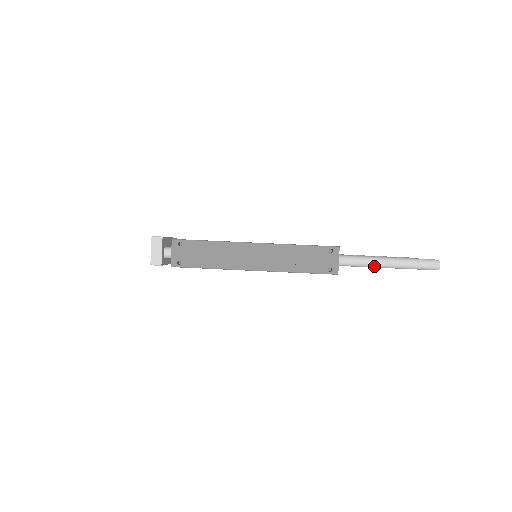
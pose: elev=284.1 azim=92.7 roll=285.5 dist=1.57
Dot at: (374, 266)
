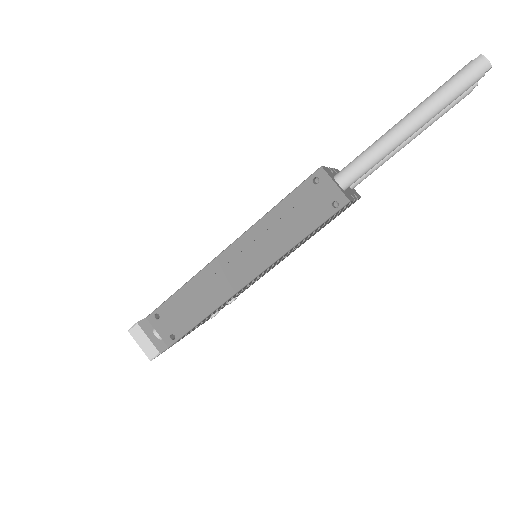
Dot at: (392, 148)
